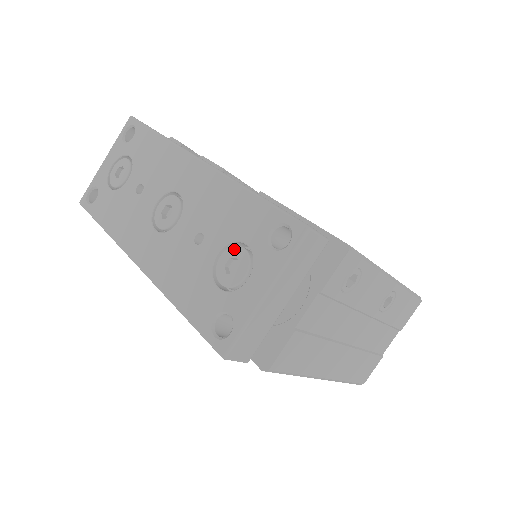
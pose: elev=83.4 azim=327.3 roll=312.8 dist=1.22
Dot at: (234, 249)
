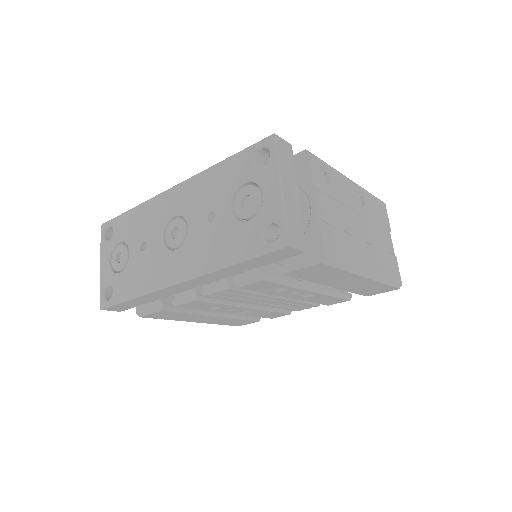
Dot at: (239, 193)
